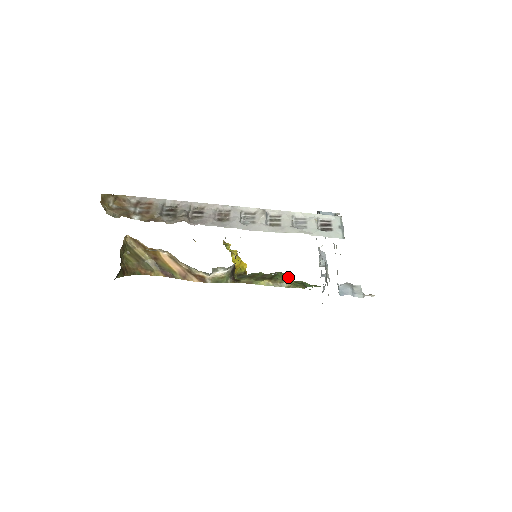
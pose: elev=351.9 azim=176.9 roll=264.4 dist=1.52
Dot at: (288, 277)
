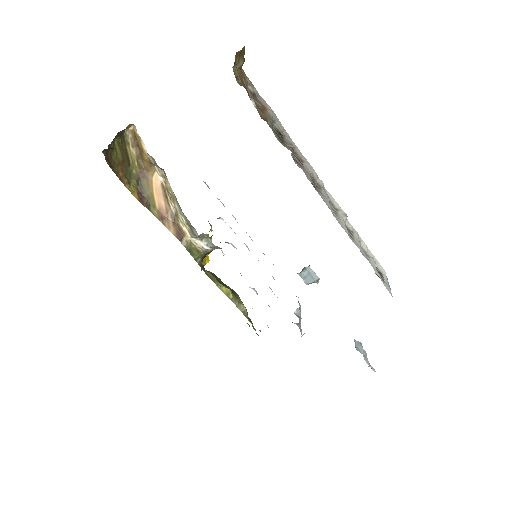
Dot at: occluded
